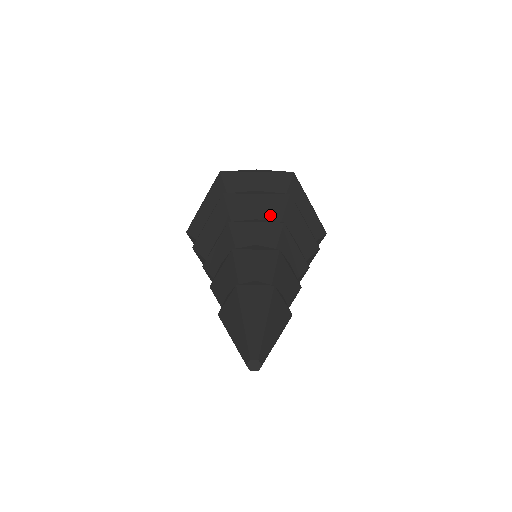
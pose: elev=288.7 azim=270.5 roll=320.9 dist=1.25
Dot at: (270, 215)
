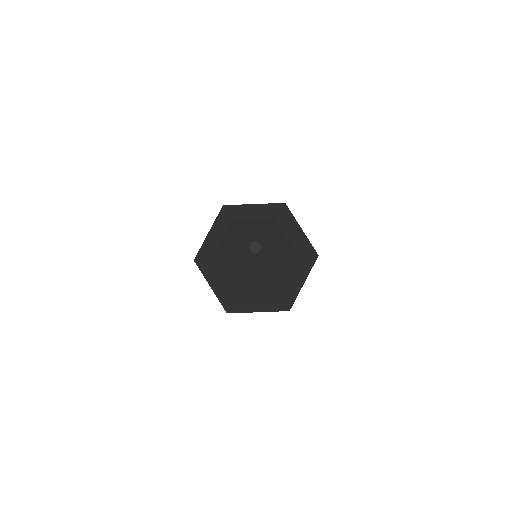
Dot at: occluded
